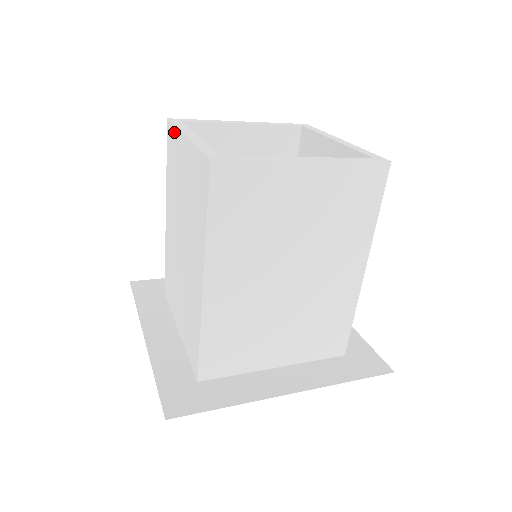
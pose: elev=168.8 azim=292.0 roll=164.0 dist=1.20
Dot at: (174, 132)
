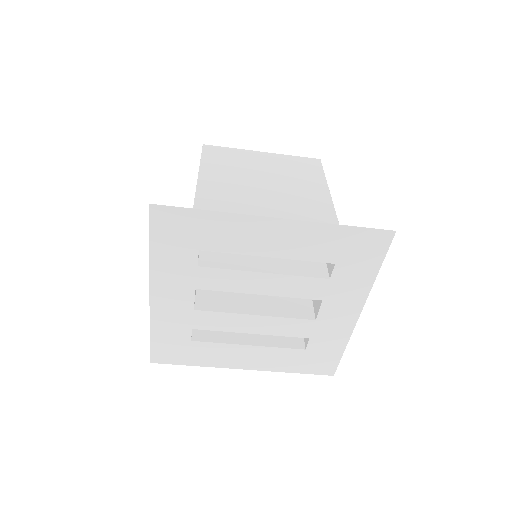
Dot at: occluded
